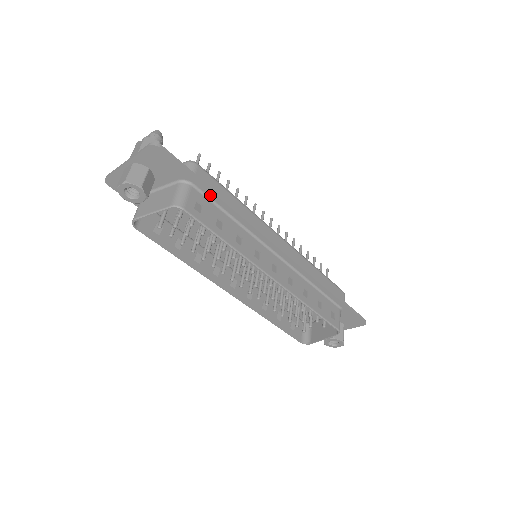
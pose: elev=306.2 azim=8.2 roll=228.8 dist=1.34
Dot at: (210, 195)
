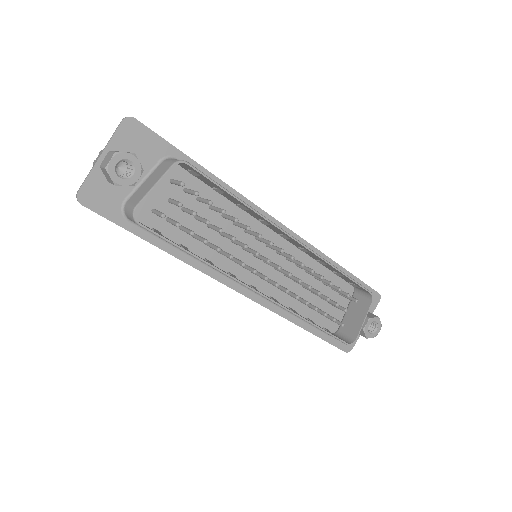
Dot at: occluded
